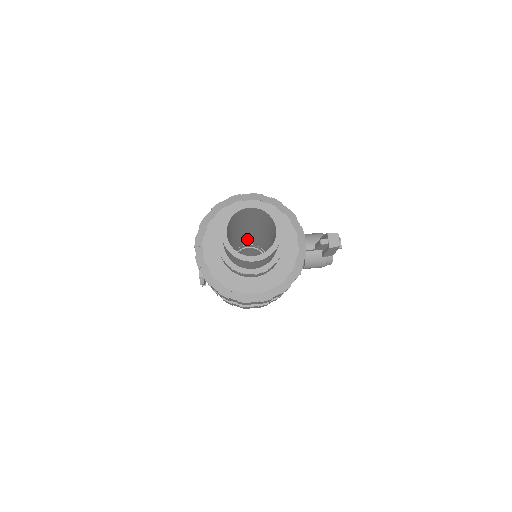
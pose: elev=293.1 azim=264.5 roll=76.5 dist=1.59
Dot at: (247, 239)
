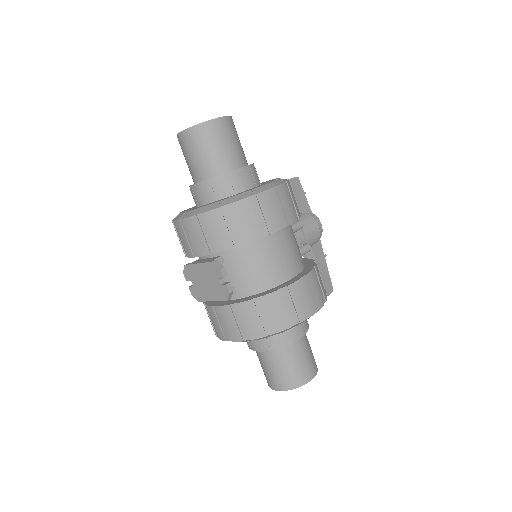
Dot at: occluded
